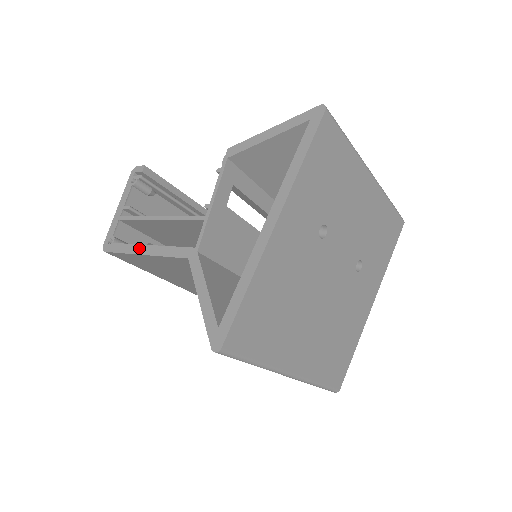
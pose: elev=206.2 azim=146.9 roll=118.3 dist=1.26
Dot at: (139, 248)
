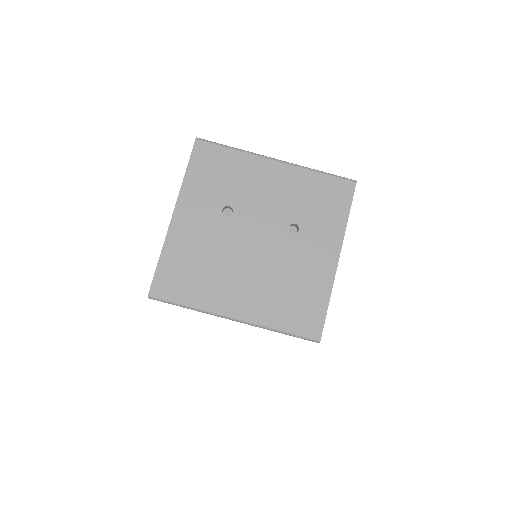
Dot at: occluded
